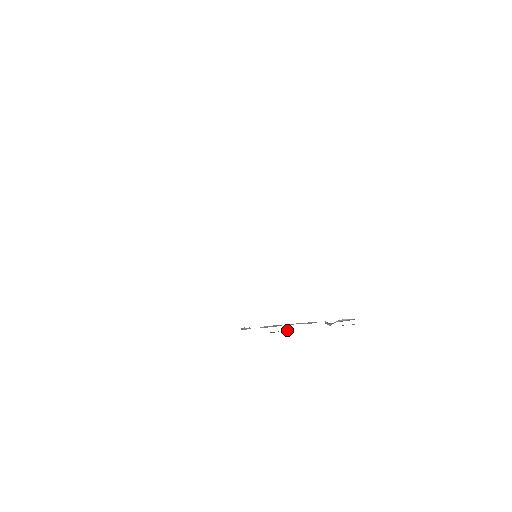
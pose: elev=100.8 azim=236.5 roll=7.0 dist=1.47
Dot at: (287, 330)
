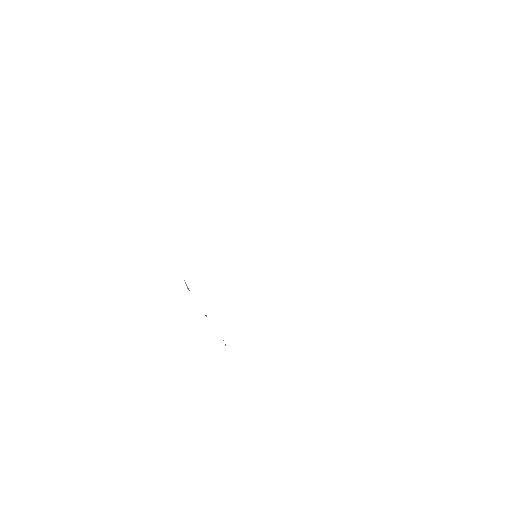
Dot at: occluded
